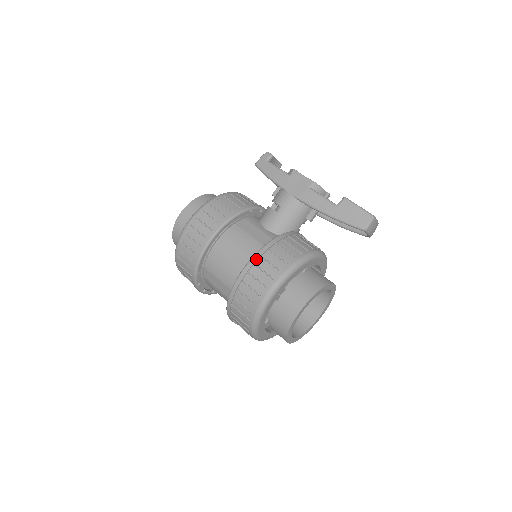
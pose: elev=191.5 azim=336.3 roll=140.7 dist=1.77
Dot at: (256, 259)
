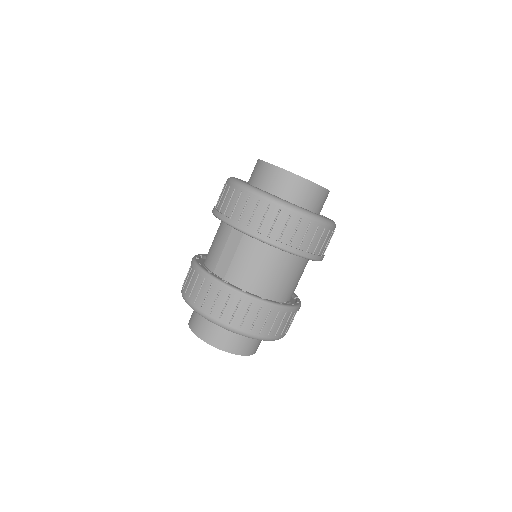
Dot at: occluded
